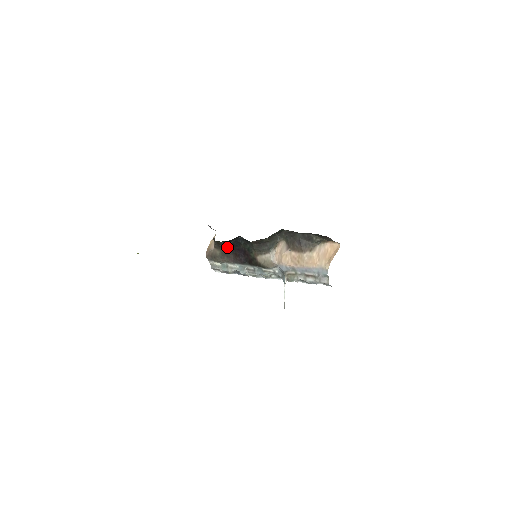
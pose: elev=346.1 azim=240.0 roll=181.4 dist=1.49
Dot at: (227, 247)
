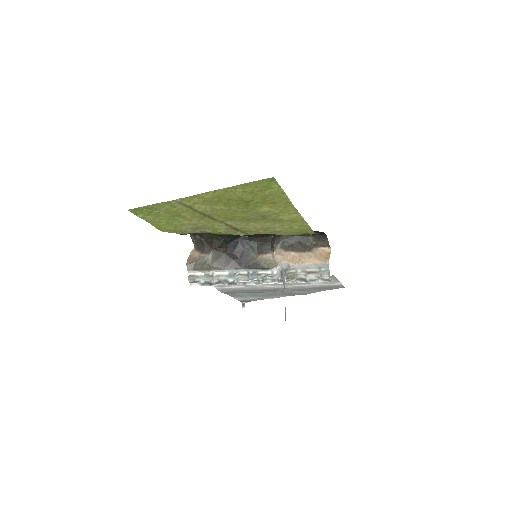
Dot at: (222, 249)
